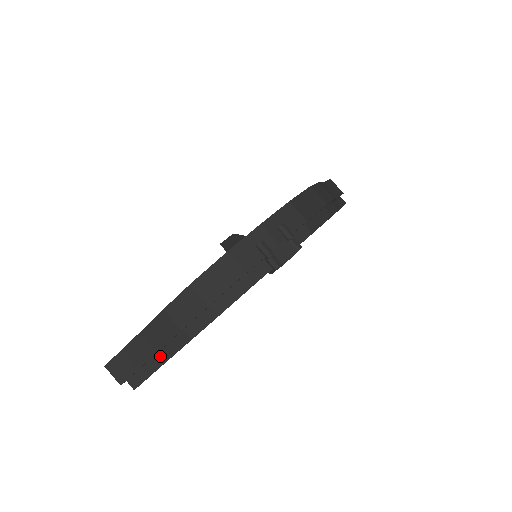
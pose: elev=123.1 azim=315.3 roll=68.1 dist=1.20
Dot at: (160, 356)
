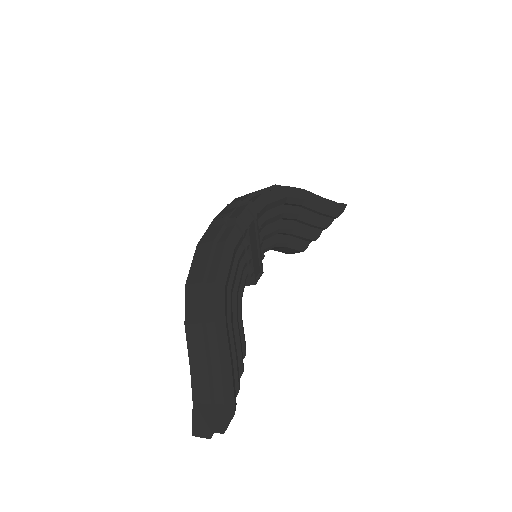
Dot at: (215, 372)
